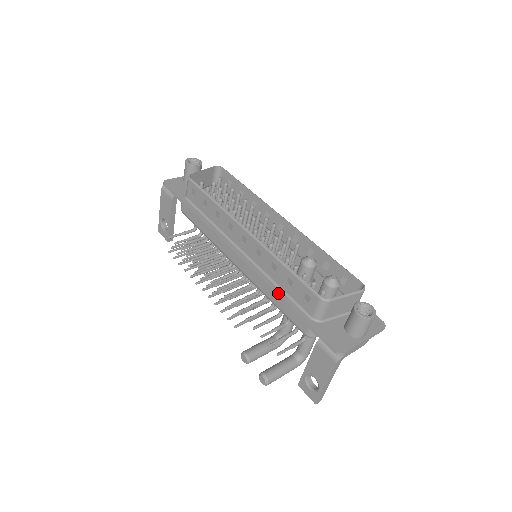
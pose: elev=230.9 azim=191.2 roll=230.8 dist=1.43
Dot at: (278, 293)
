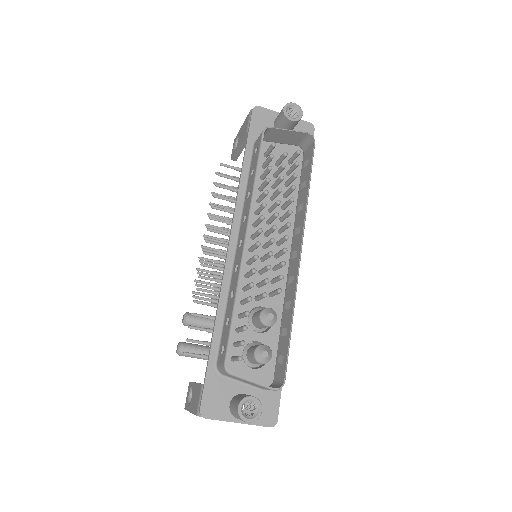
Dot at: (217, 316)
